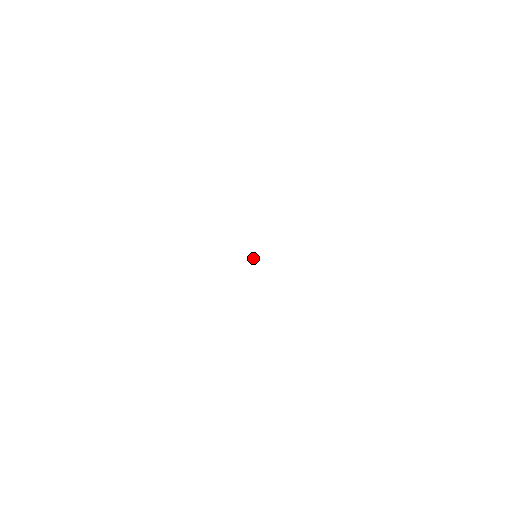
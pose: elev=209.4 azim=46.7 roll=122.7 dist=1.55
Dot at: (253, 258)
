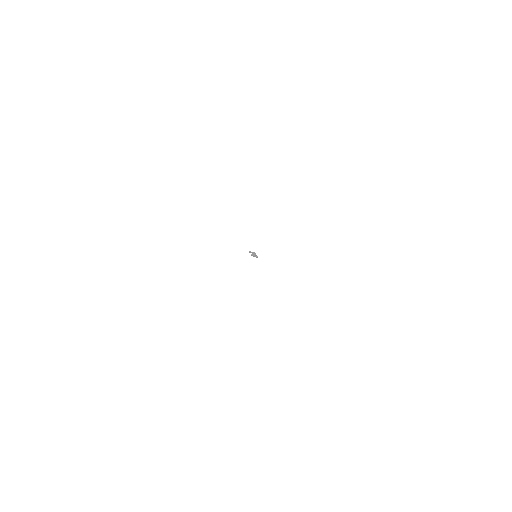
Dot at: occluded
